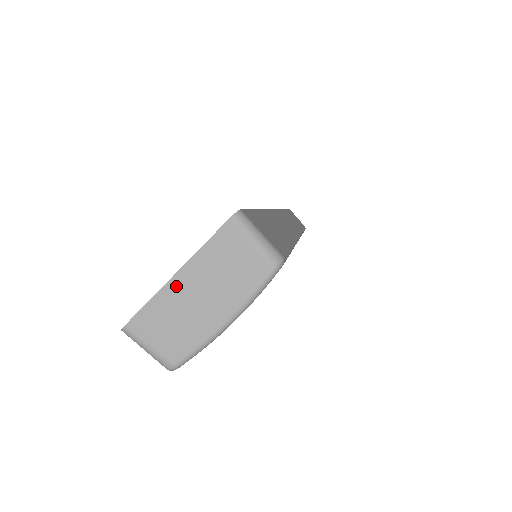
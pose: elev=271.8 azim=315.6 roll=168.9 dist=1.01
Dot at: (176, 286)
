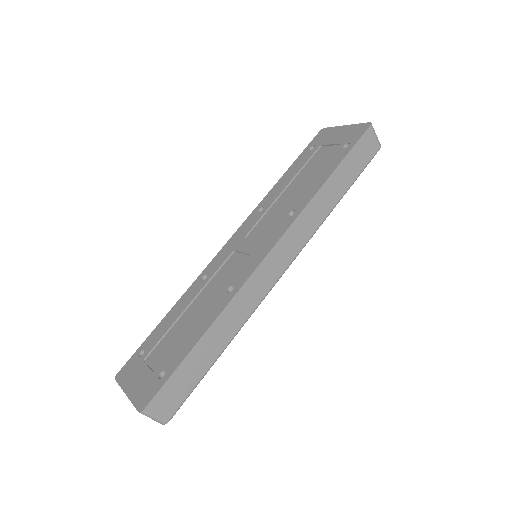
Dot at: occluded
